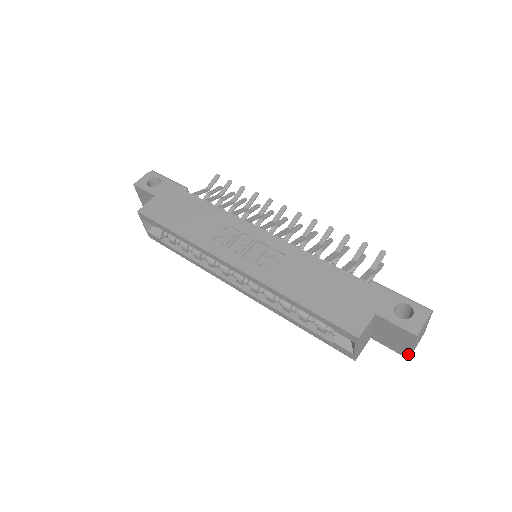
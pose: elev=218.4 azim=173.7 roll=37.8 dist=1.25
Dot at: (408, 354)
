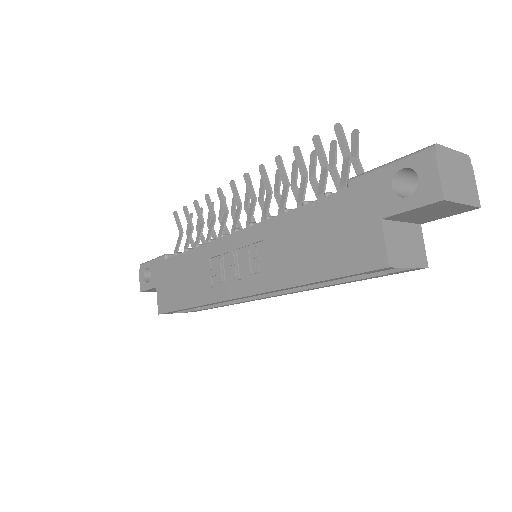
Dot at: (471, 208)
